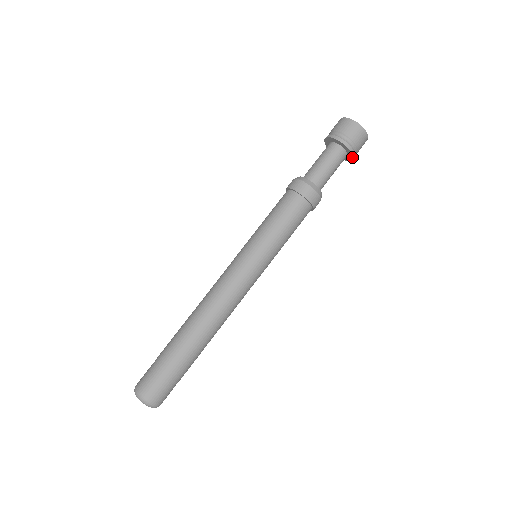
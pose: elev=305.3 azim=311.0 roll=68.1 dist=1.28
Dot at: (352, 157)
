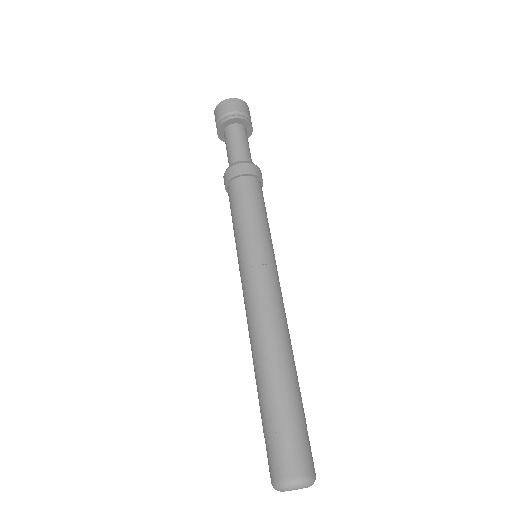
Dot at: (251, 133)
